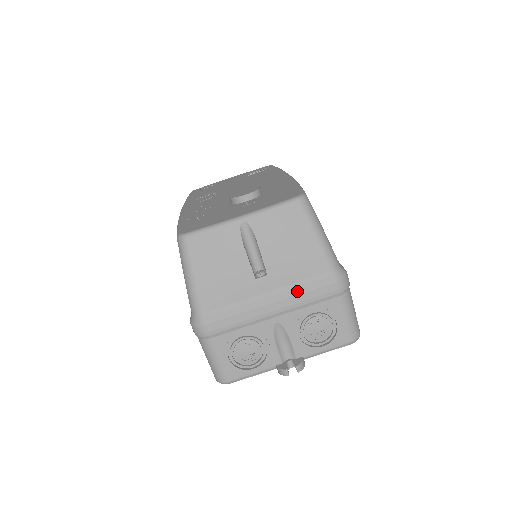
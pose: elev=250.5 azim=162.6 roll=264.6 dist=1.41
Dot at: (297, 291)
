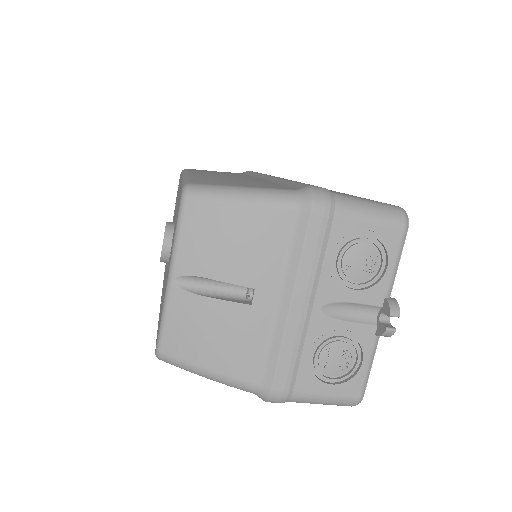
Dot at: (295, 265)
